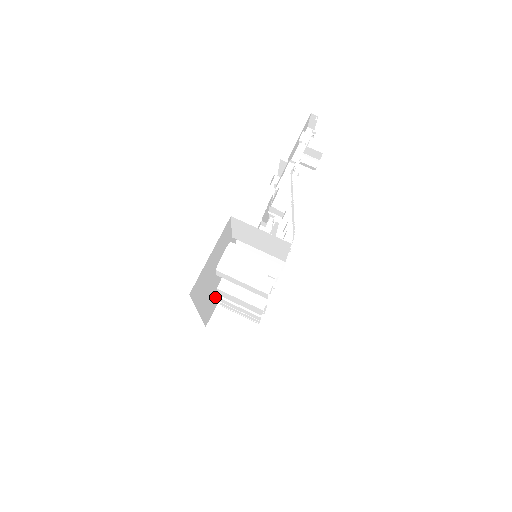
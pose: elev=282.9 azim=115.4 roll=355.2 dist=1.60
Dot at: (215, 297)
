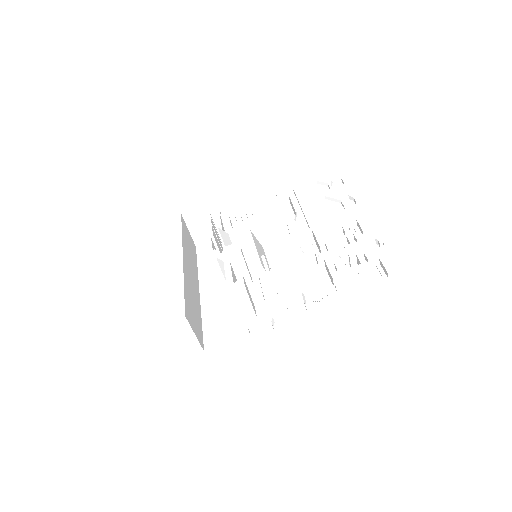
Dot at: occluded
